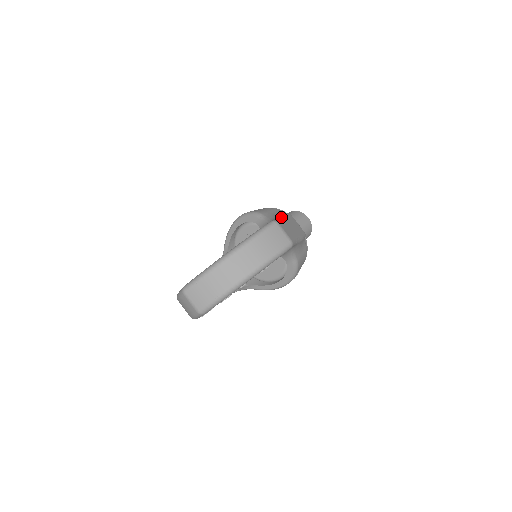
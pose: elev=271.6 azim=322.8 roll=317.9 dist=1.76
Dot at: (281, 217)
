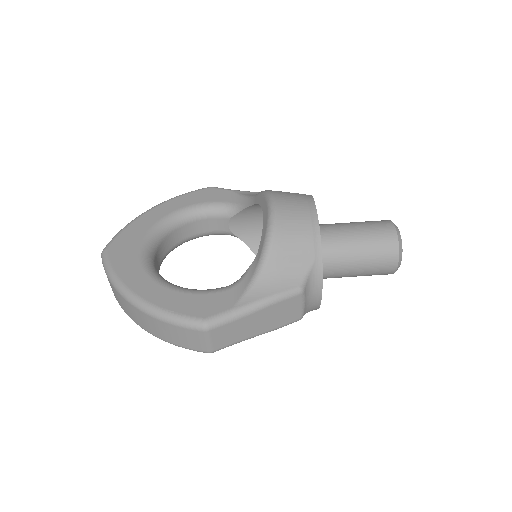
Dot at: (247, 310)
